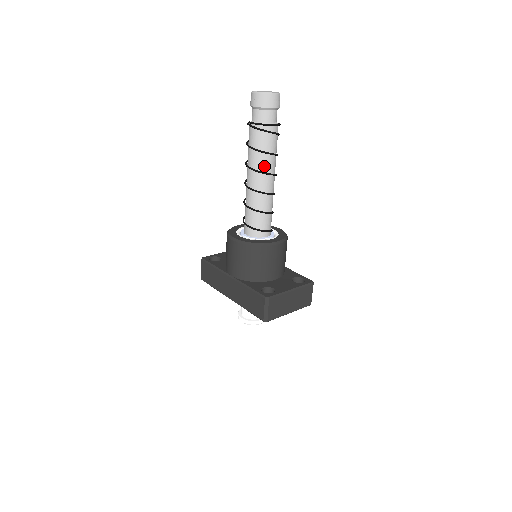
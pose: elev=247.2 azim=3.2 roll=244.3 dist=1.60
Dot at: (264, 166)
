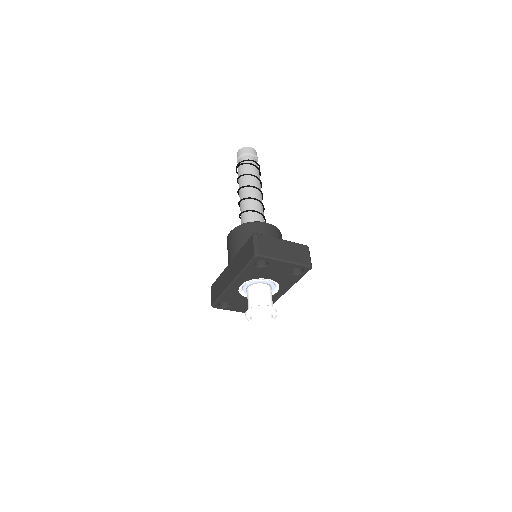
Dot at: (249, 183)
